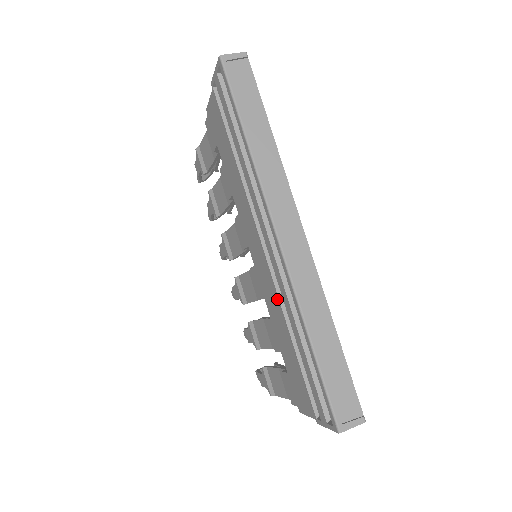
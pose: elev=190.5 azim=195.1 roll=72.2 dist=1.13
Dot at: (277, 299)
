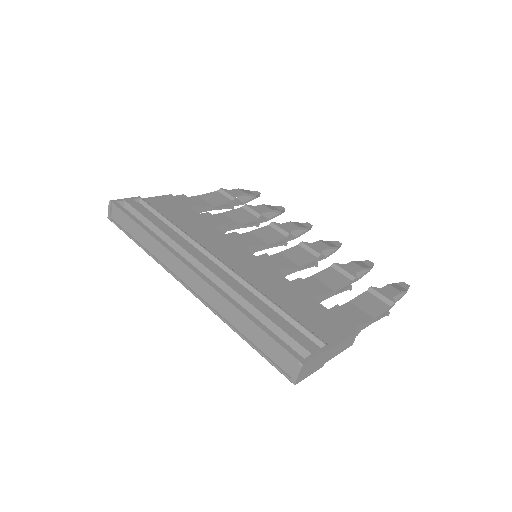
Dot at: occluded
